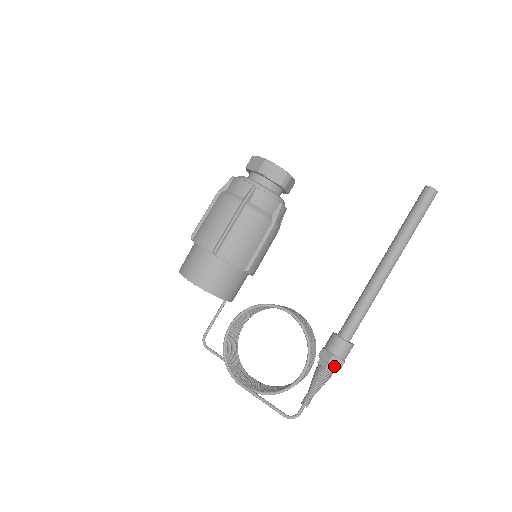
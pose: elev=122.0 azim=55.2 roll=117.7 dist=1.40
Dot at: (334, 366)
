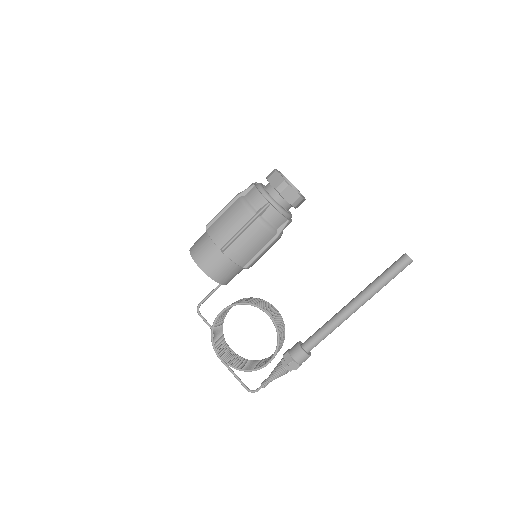
Dot at: (292, 368)
